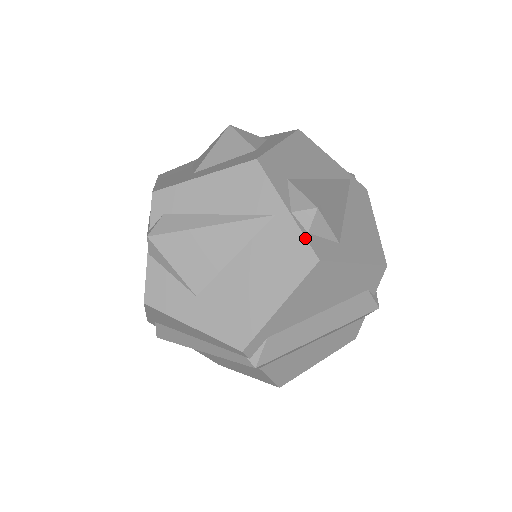
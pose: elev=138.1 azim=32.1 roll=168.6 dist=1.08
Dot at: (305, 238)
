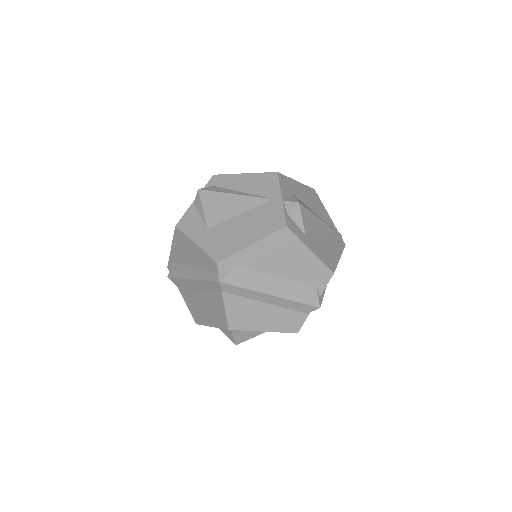
Dot at: (284, 213)
